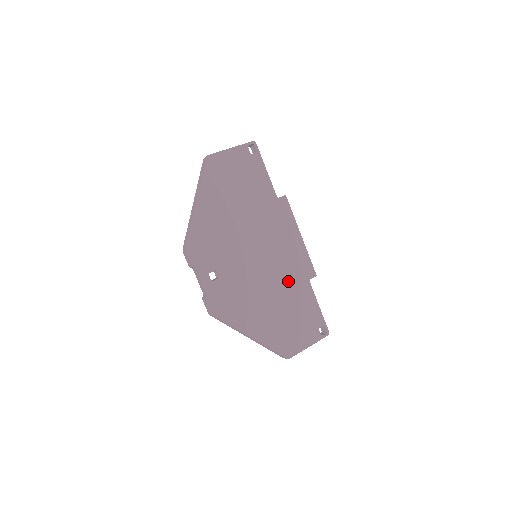
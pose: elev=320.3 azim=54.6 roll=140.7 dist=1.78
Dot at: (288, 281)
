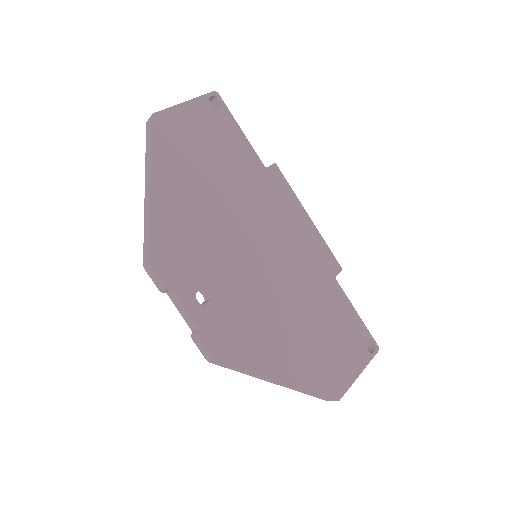
Dot at: (309, 284)
